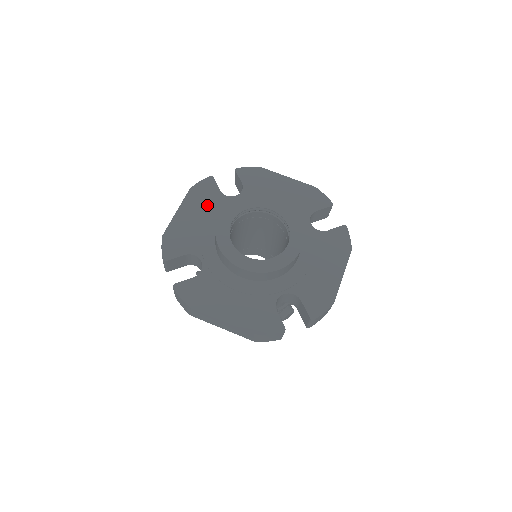
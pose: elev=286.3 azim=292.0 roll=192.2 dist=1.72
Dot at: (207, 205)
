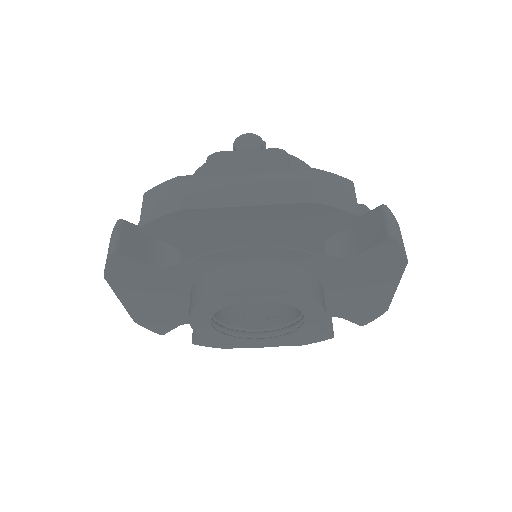
Dot at: (150, 285)
